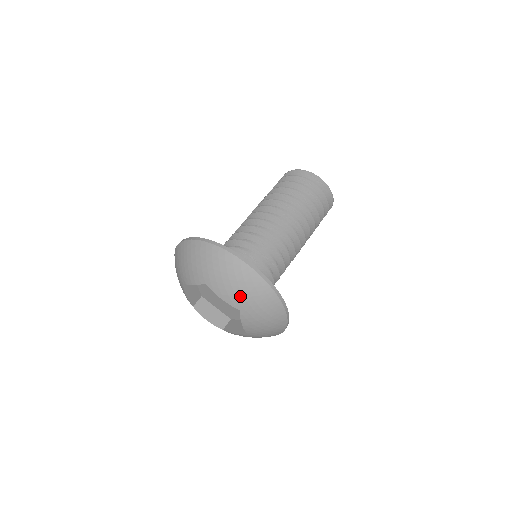
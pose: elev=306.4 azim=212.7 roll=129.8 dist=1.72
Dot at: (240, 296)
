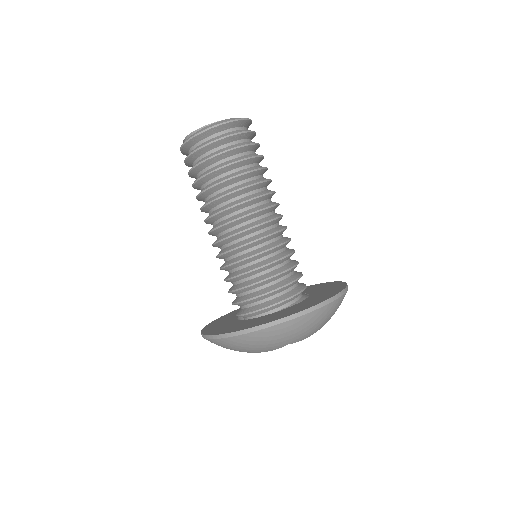
Dot at: (272, 345)
